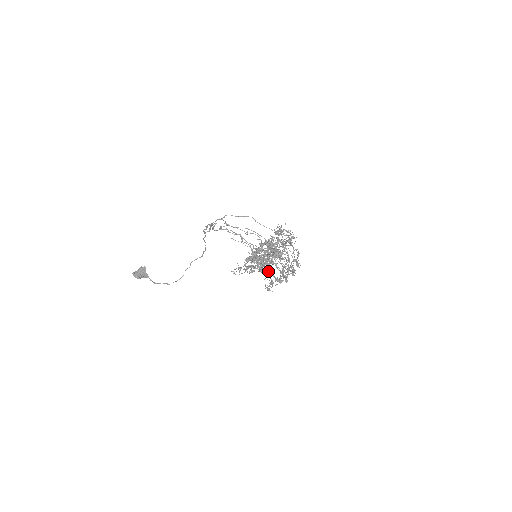
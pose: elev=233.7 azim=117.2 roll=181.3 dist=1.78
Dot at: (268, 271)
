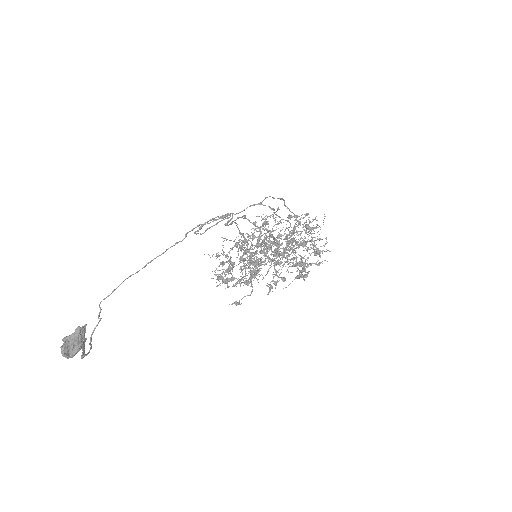
Dot at: occluded
